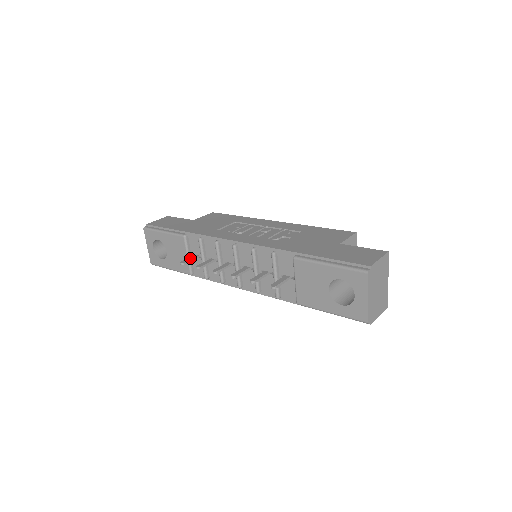
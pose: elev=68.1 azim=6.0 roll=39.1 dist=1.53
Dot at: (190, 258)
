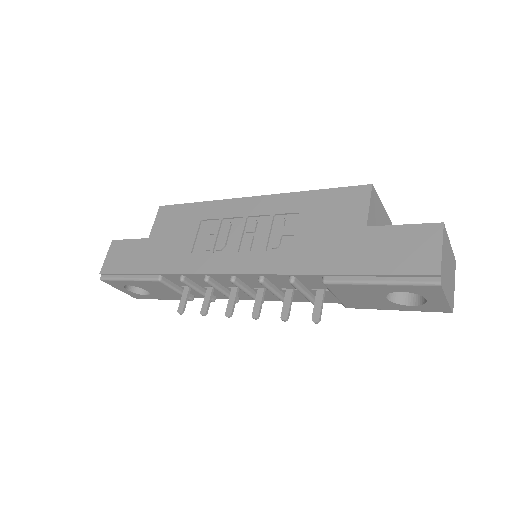
Dot at: (183, 297)
